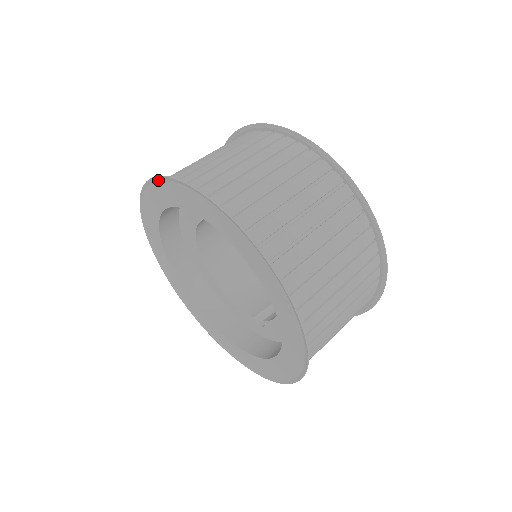
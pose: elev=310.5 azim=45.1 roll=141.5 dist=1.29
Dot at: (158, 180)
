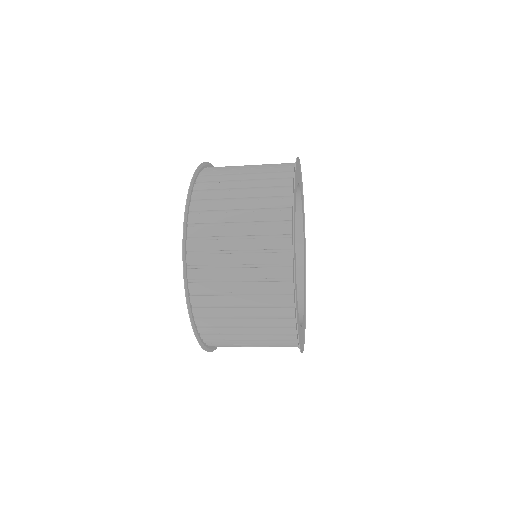
Dot at: (205, 165)
